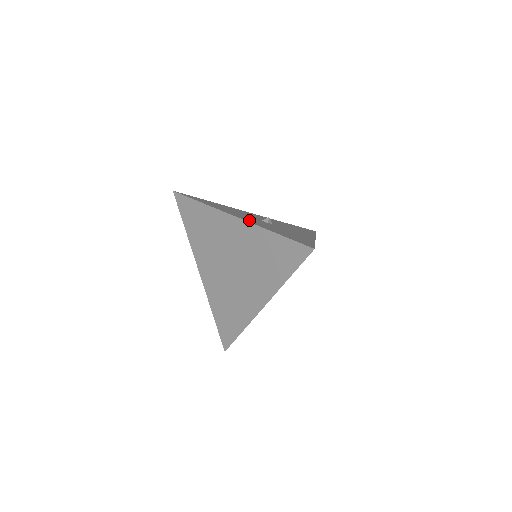
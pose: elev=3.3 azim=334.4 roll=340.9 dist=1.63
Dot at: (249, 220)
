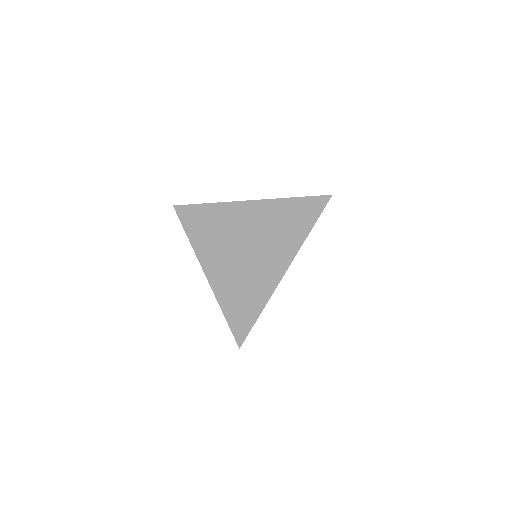
Dot at: occluded
